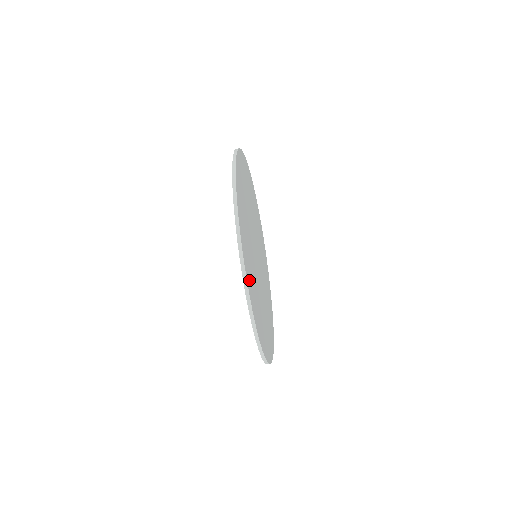
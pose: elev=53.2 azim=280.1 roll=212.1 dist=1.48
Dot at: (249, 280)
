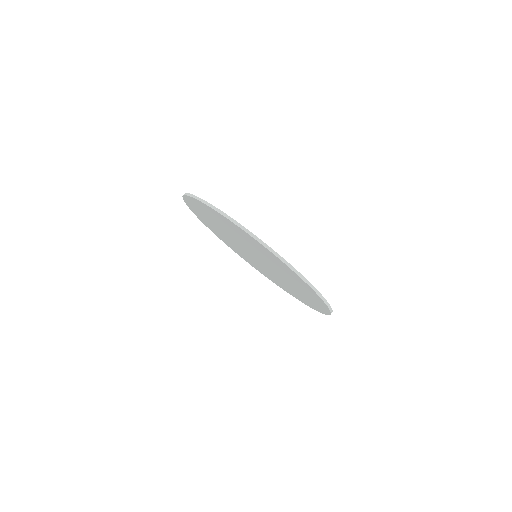
Dot at: occluded
